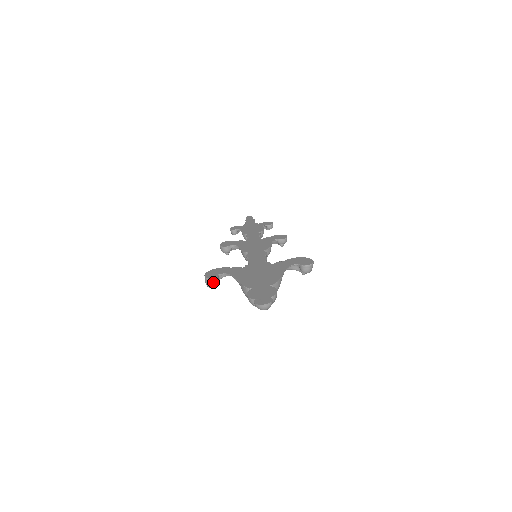
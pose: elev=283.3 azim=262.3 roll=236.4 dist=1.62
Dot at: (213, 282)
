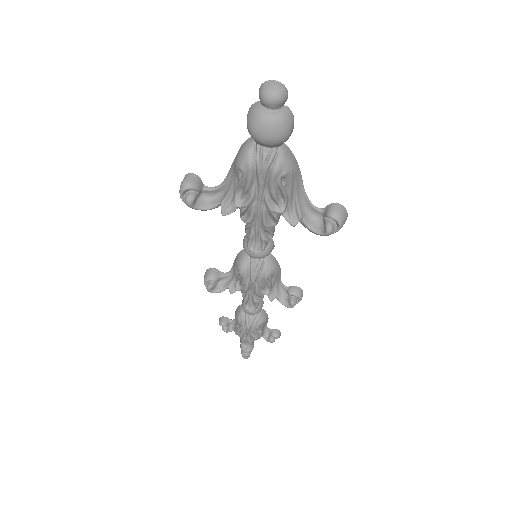
Dot at: (193, 179)
